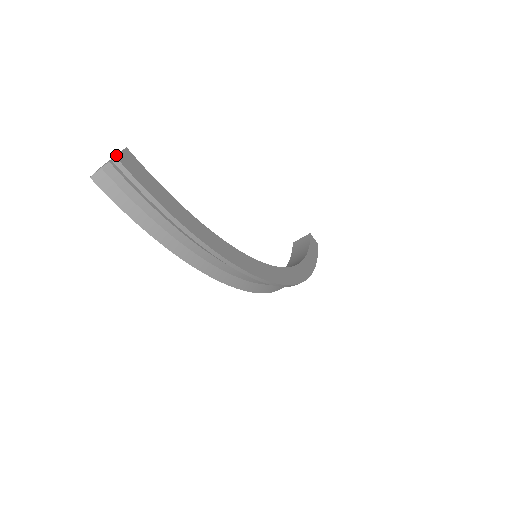
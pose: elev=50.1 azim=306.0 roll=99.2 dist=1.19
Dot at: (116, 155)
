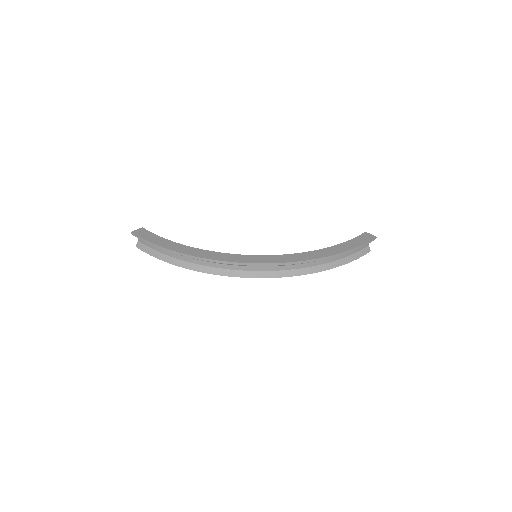
Dot at: occluded
